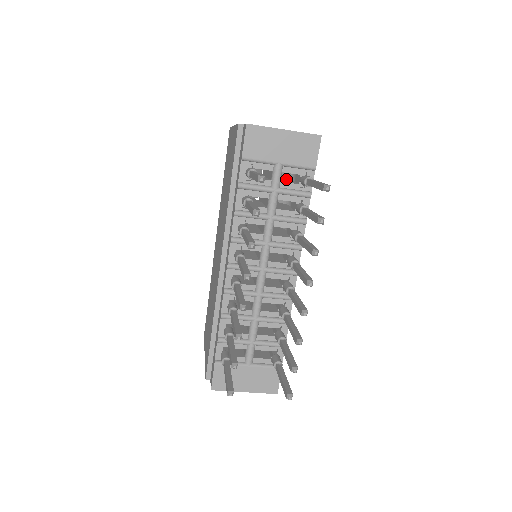
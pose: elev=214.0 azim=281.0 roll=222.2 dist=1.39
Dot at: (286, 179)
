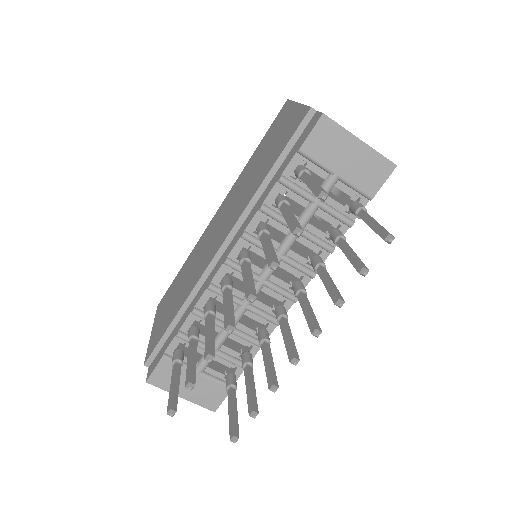
Dot at: occluded
